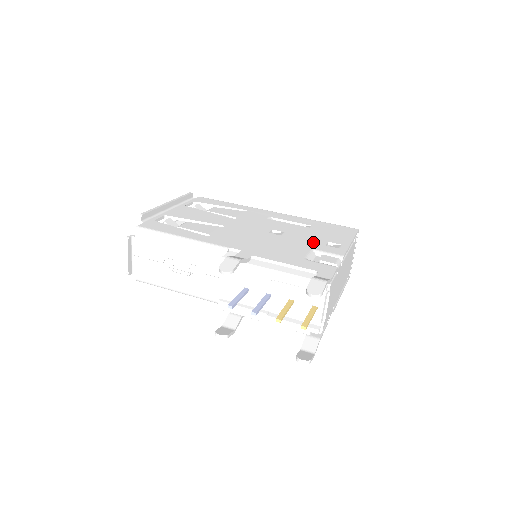
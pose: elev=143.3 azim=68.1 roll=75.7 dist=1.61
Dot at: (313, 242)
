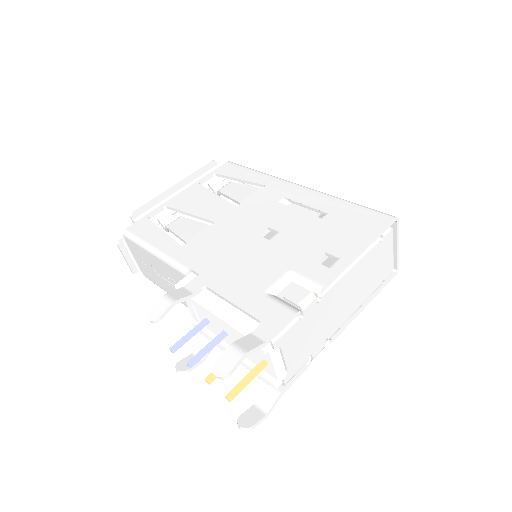
Dot at: (302, 254)
